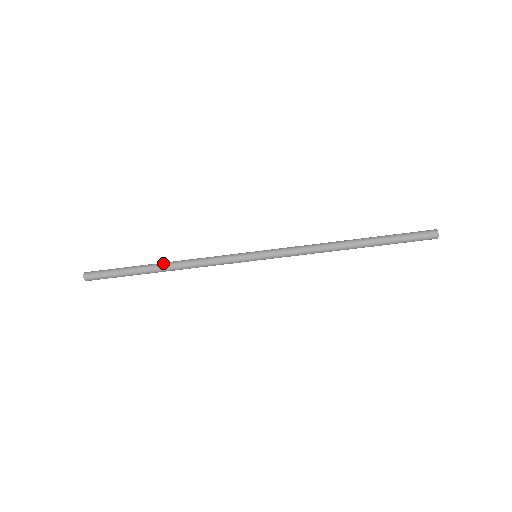
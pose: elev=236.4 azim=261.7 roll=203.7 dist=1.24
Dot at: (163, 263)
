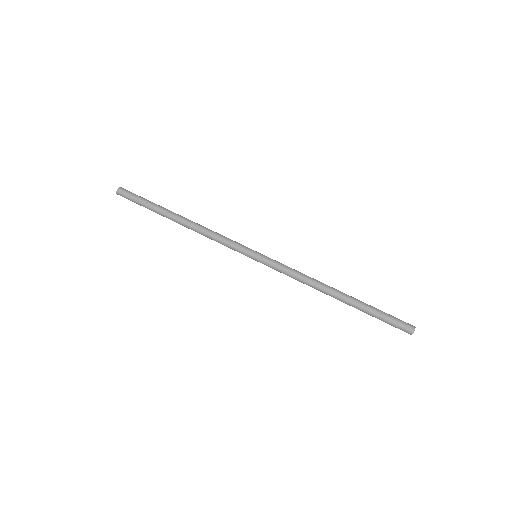
Dot at: (182, 216)
